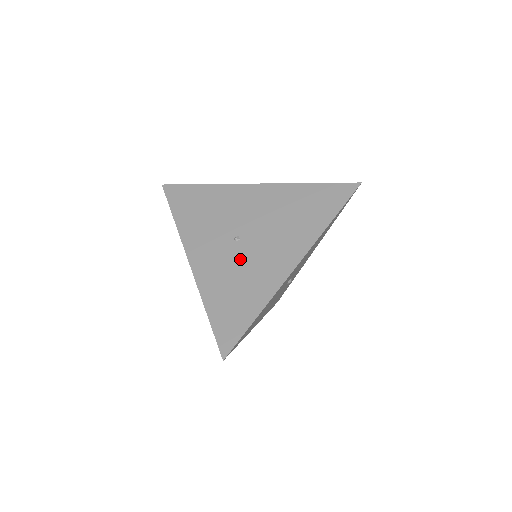
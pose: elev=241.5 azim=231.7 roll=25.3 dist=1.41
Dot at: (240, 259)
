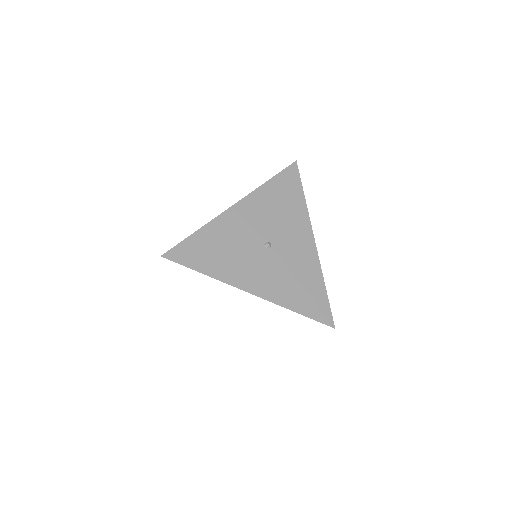
Dot at: occluded
